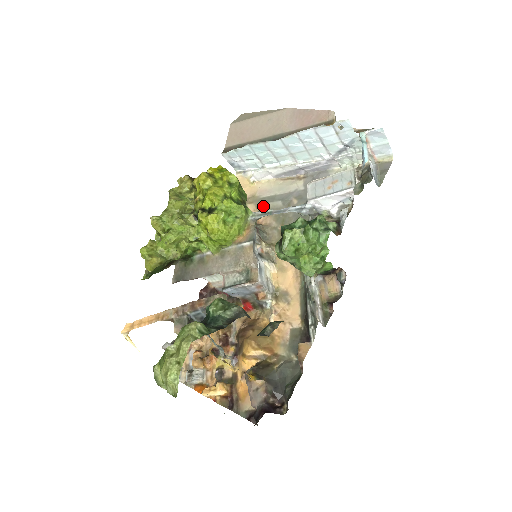
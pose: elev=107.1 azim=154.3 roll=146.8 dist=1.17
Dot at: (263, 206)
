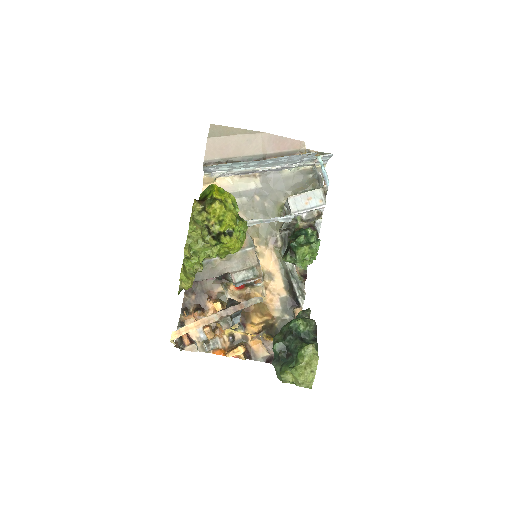
Dot at: occluded
